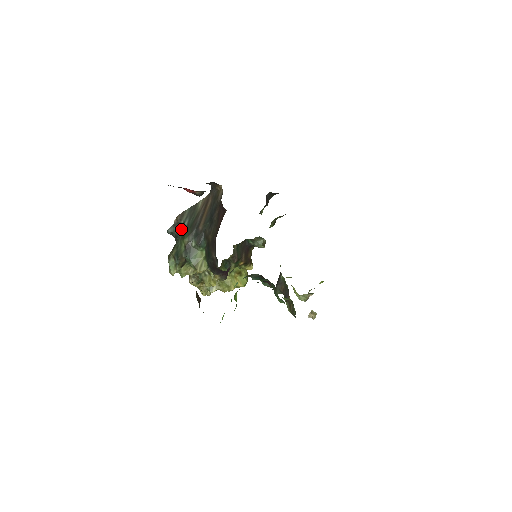
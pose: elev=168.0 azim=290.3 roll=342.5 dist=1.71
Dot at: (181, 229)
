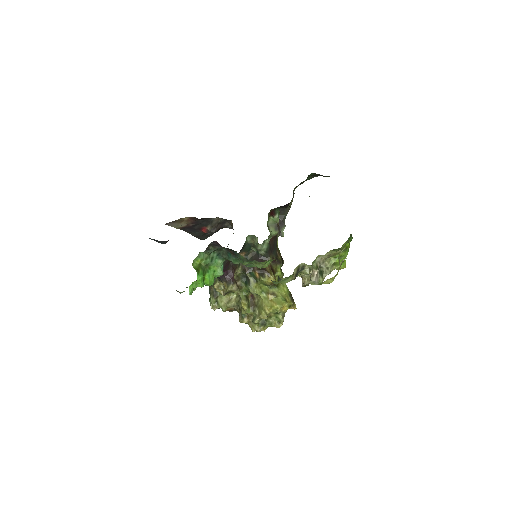
Dot at: occluded
